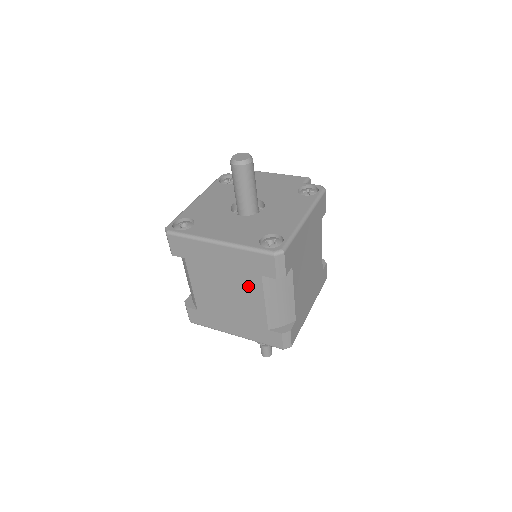
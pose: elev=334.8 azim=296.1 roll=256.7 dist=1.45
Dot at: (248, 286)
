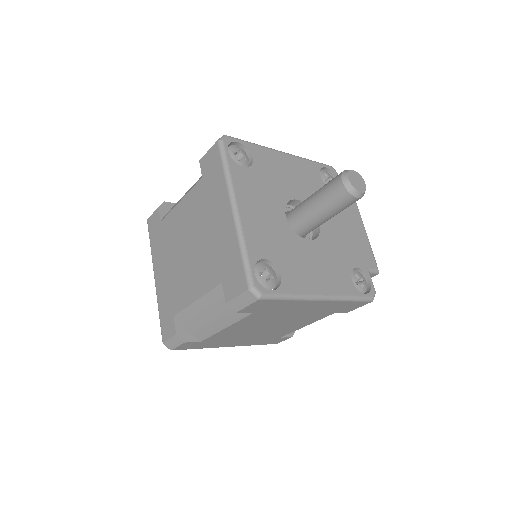
Dot at: (205, 271)
